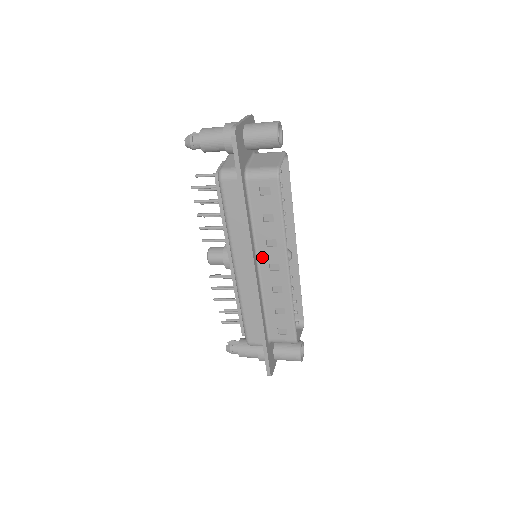
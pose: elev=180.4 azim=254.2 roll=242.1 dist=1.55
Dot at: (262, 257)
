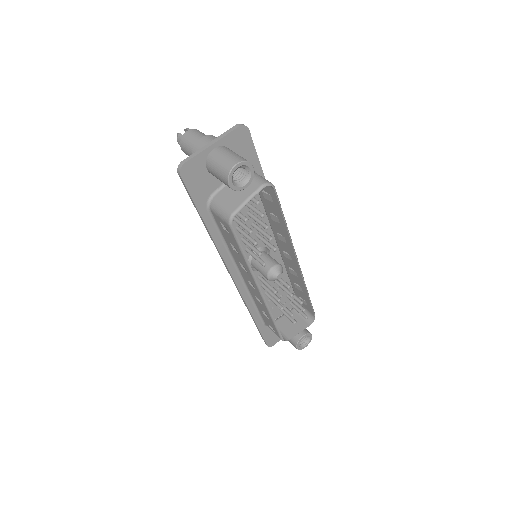
Dot at: (241, 271)
